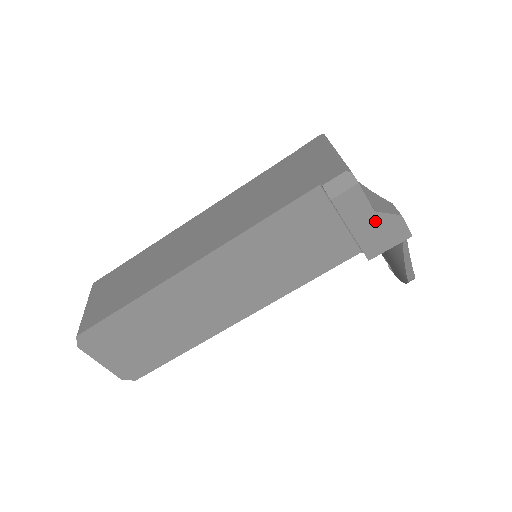
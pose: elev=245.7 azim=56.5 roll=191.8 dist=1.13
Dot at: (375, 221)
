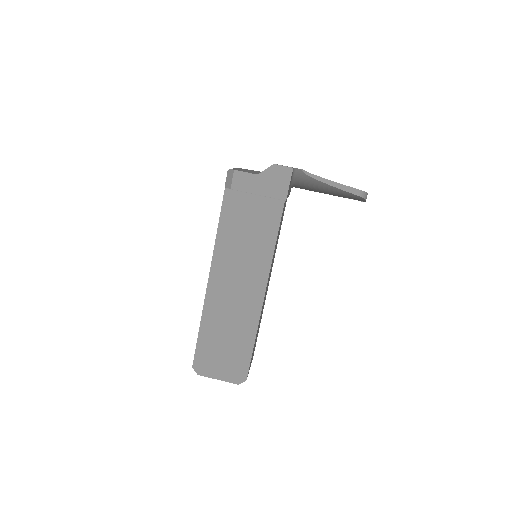
Dot at: (264, 179)
